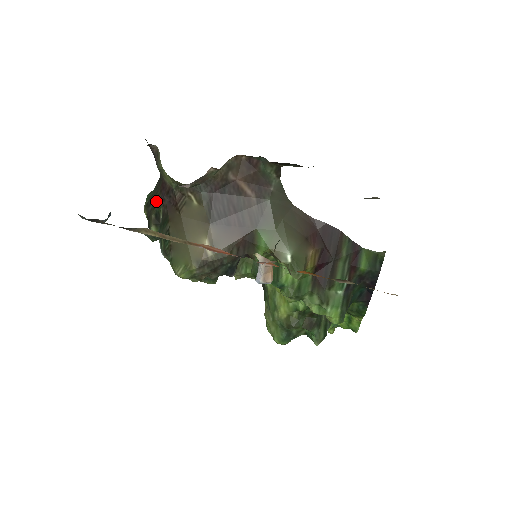
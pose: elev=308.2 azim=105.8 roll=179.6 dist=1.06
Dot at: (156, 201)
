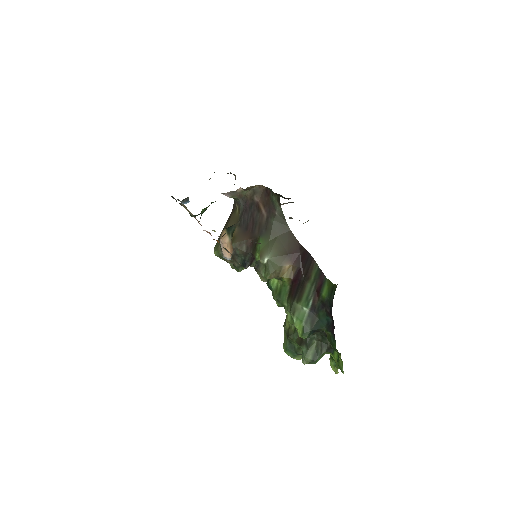
Dot at: occluded
